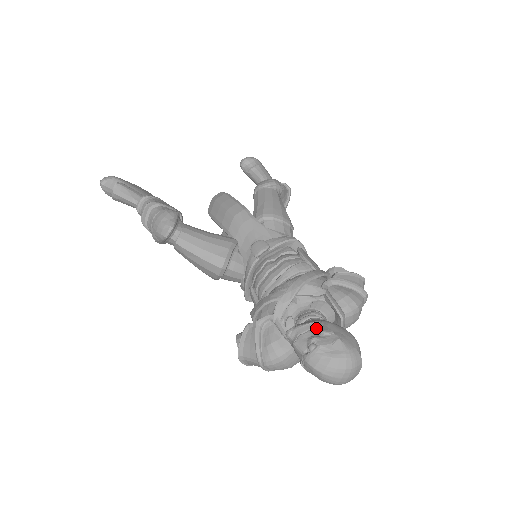
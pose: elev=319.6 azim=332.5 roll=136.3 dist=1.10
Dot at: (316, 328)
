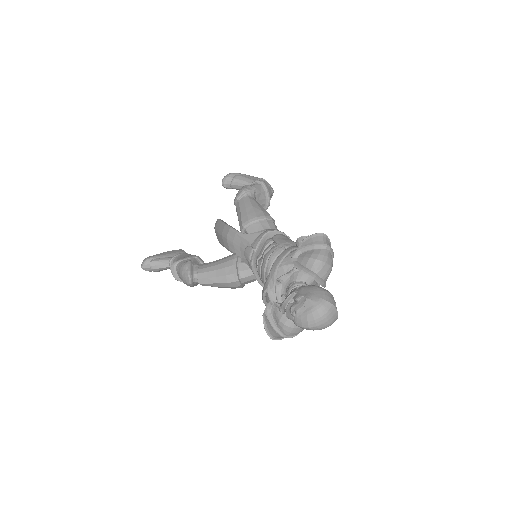
Dot at: (292, 298)
